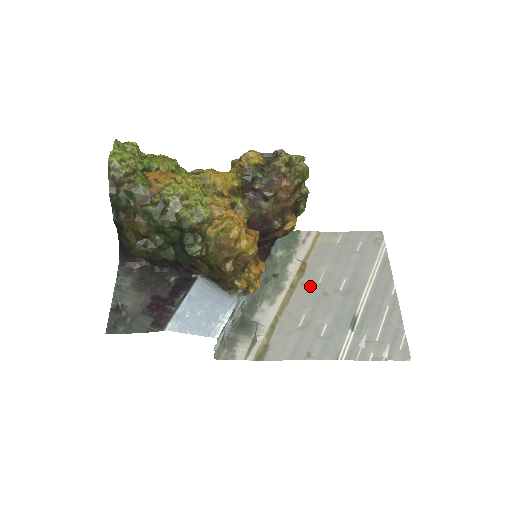
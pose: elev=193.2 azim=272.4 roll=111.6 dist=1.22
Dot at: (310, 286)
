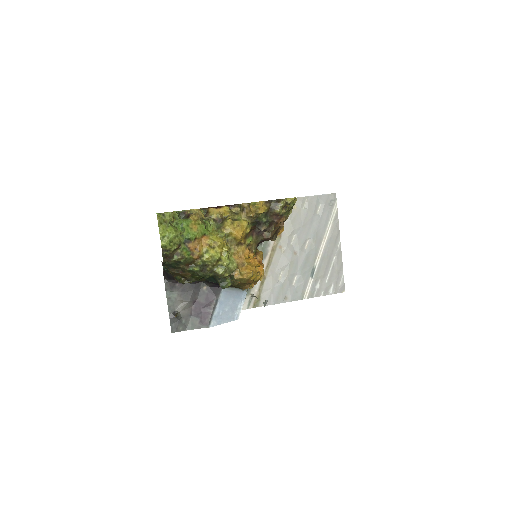
Dot at: (285, 248)
